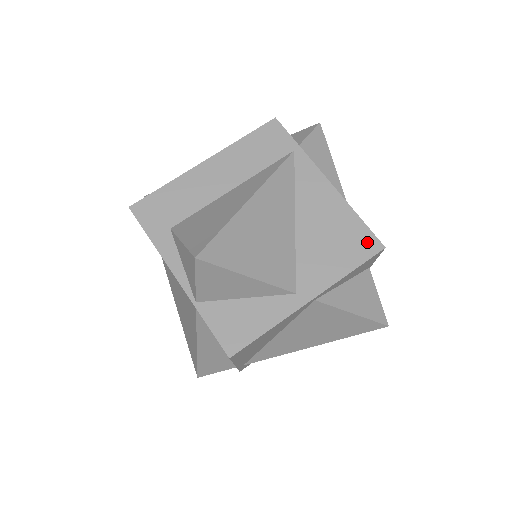
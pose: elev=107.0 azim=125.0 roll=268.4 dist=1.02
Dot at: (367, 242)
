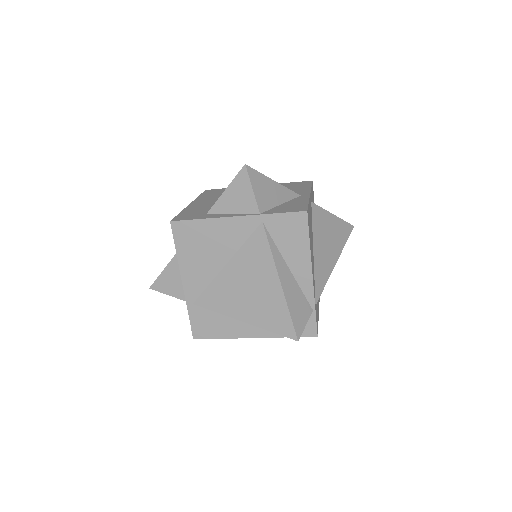
Dot at: (303, 183)
